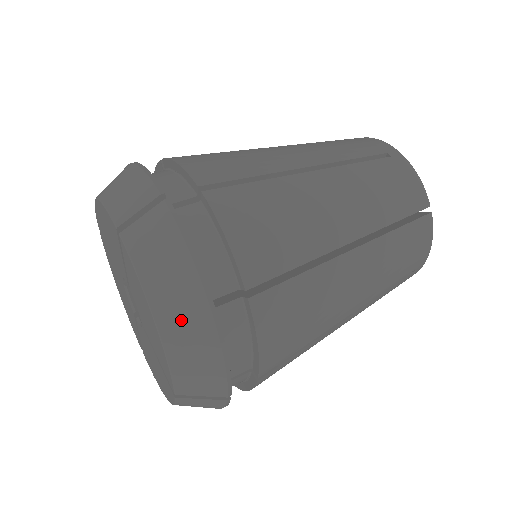
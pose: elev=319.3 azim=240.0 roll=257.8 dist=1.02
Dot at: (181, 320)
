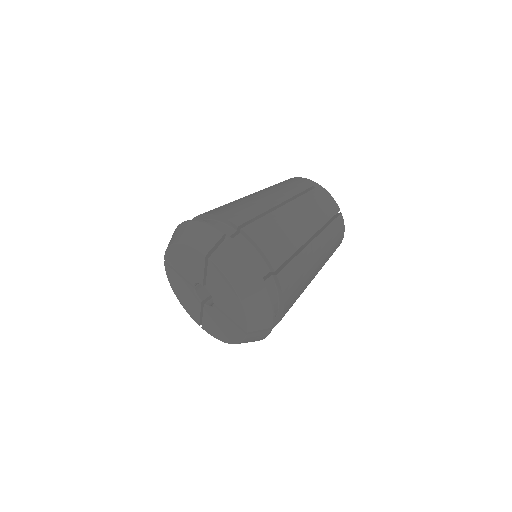
Dot at: (250, 292)
